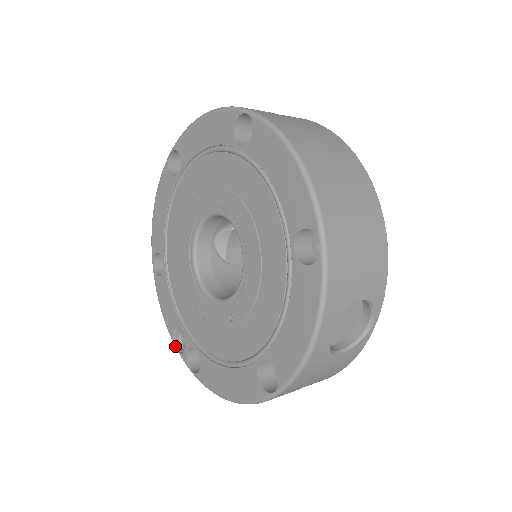
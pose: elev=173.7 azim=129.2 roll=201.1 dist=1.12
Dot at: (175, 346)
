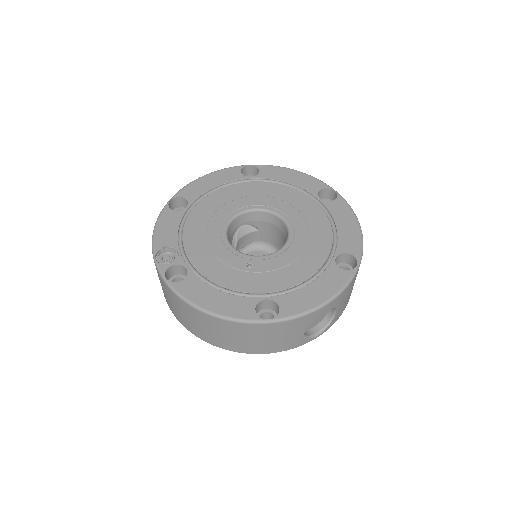
Dot at: (155, 256)
